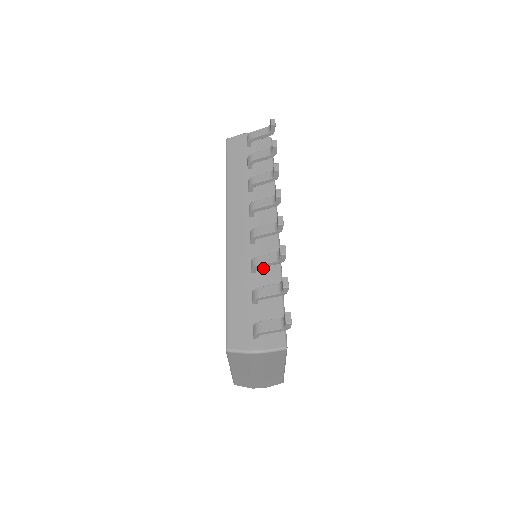
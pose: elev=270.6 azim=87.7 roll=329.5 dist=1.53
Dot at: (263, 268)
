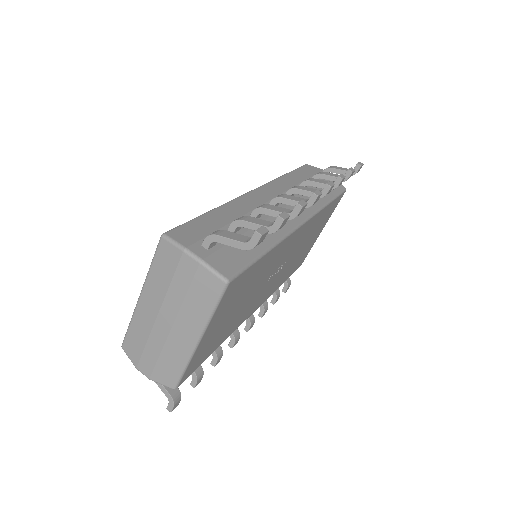
Dot at: occluded
